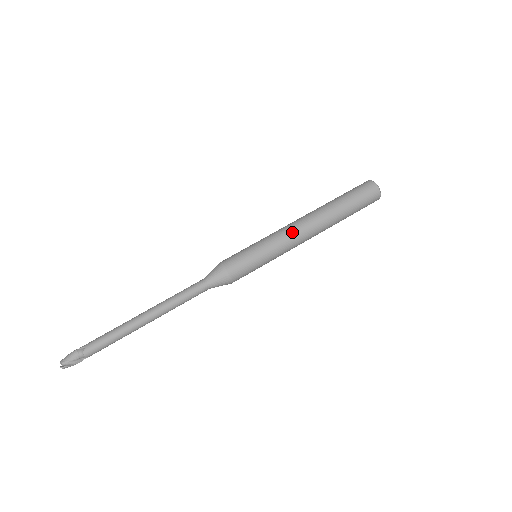
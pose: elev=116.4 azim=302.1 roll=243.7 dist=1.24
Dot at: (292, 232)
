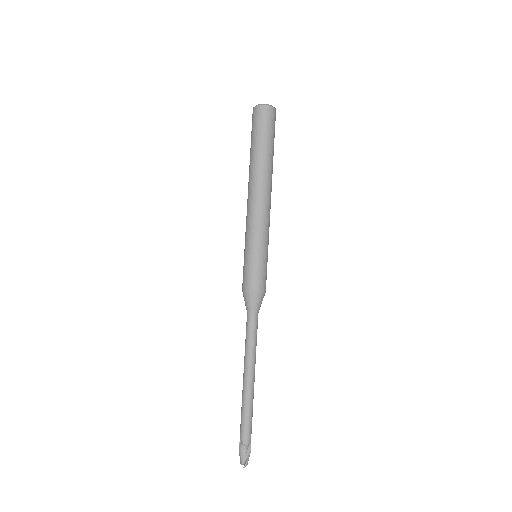
Dot at: (253, 213)
